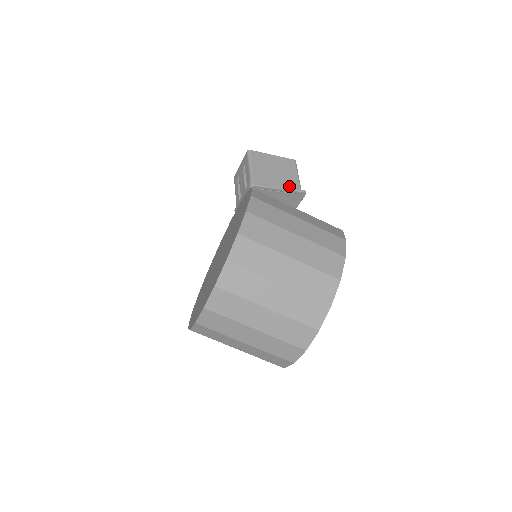
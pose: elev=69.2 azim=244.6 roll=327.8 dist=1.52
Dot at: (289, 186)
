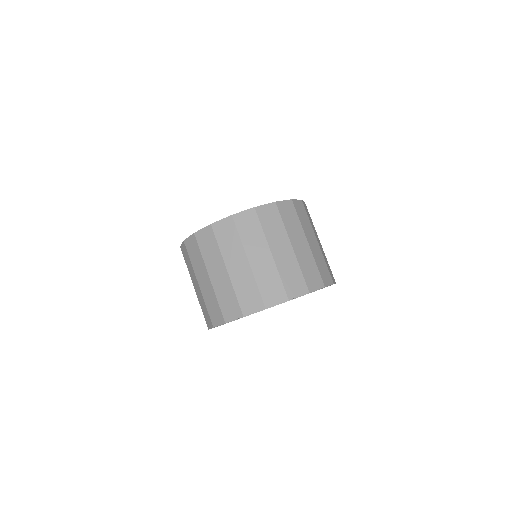
Dot at: occluded
